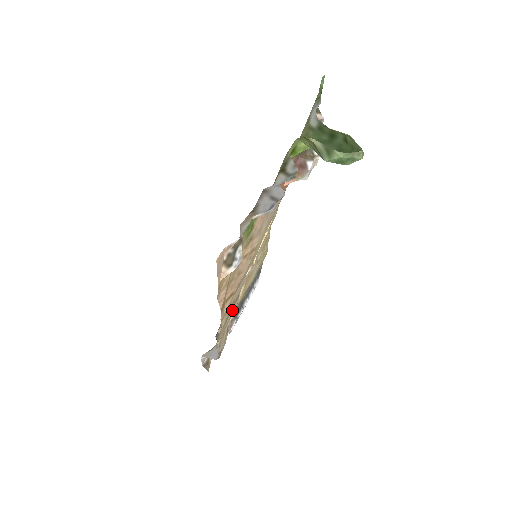
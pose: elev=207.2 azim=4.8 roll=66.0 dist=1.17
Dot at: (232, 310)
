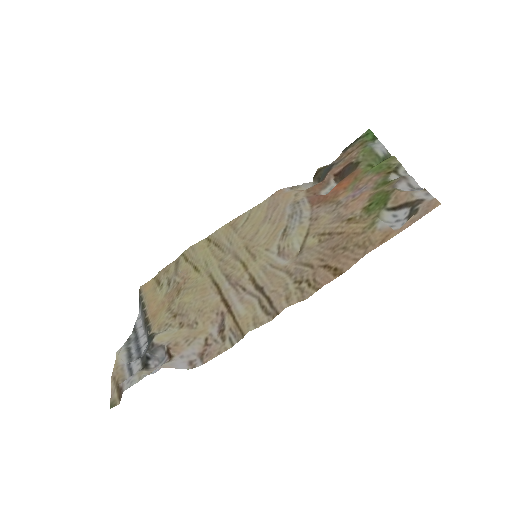
Dot at: (262, 298)
